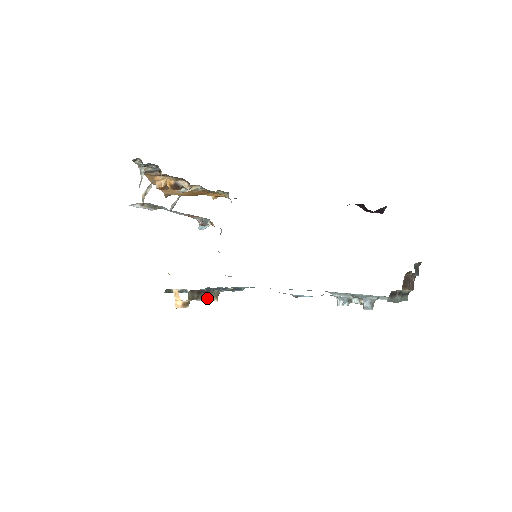
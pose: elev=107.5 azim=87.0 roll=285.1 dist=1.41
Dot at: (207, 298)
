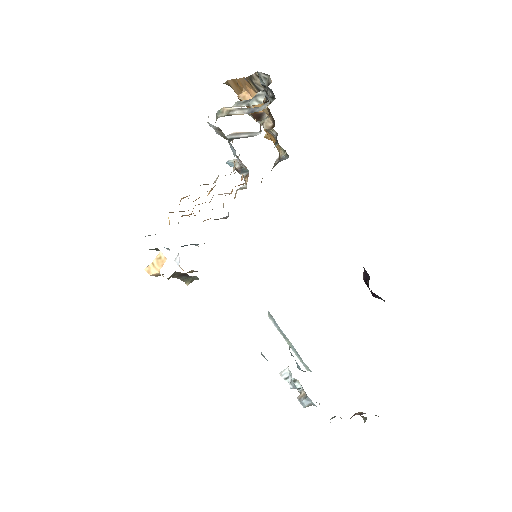
Dot at: (183, 279)
